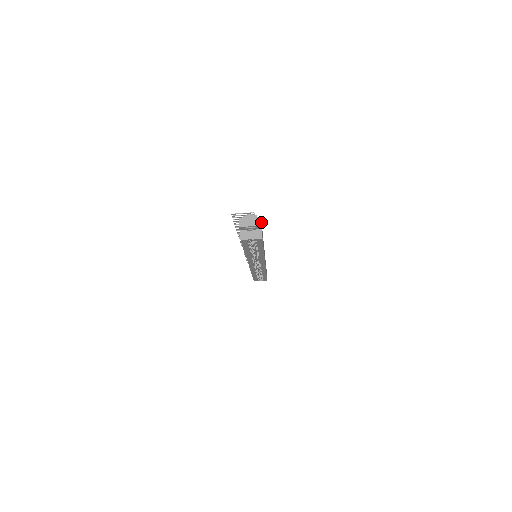
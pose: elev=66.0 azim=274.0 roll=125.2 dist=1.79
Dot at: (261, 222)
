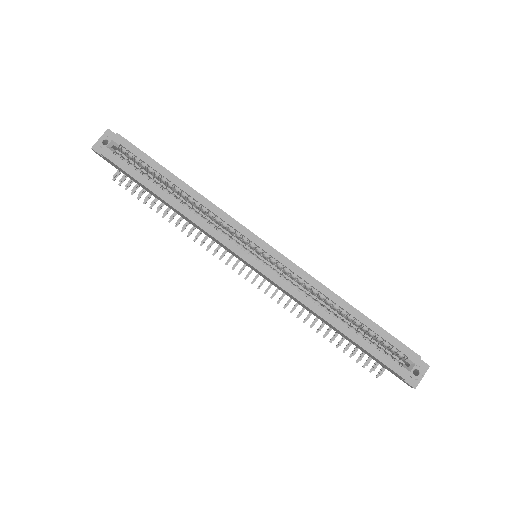
Dot at: occluded
